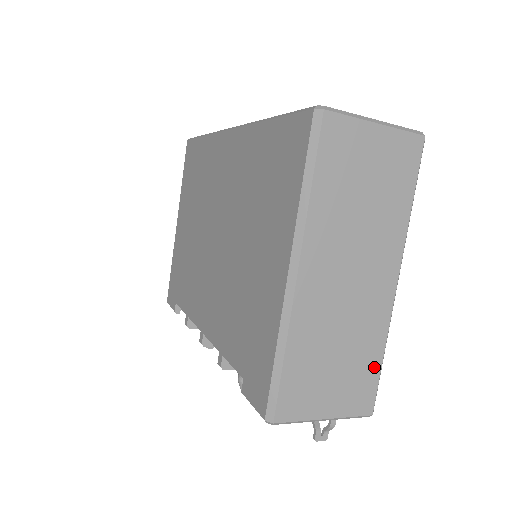
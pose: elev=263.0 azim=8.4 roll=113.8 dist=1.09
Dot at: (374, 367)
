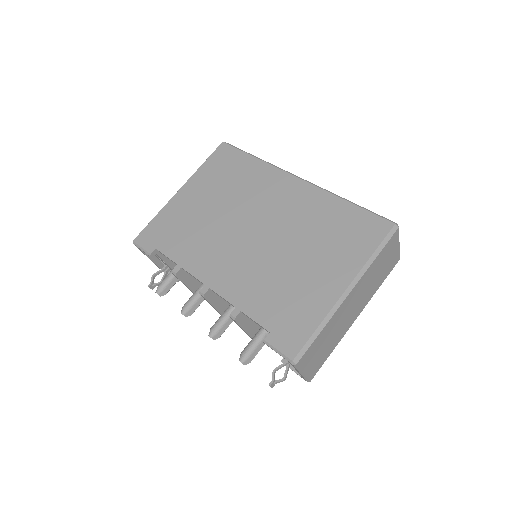
Dot at: (327, 356)
